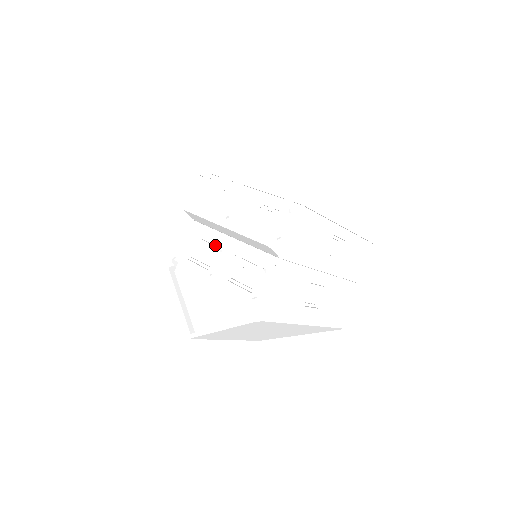
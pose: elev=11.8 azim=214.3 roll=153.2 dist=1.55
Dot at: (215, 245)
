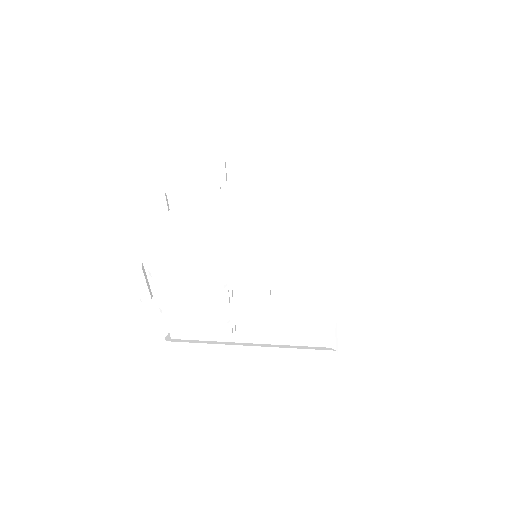
Dot at: occluded
